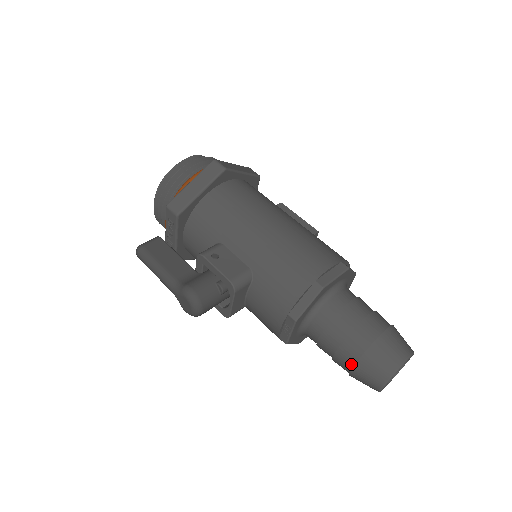
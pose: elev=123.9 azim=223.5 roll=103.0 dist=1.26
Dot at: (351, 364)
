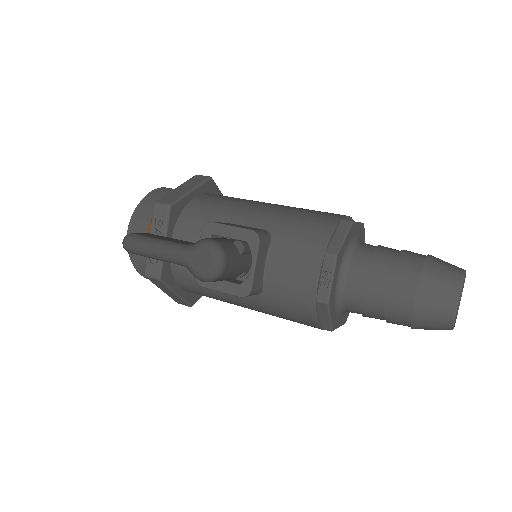
Dot at: (412, 290)
